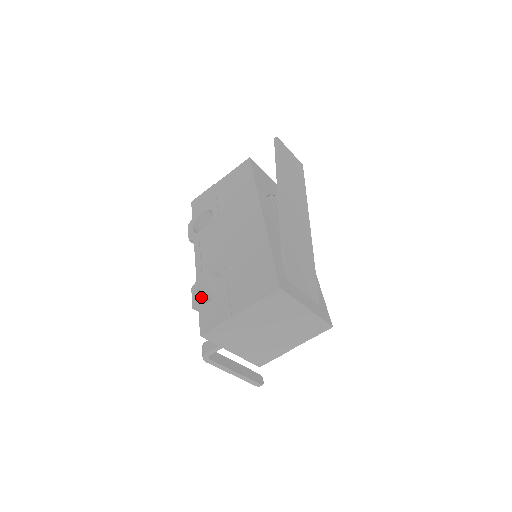
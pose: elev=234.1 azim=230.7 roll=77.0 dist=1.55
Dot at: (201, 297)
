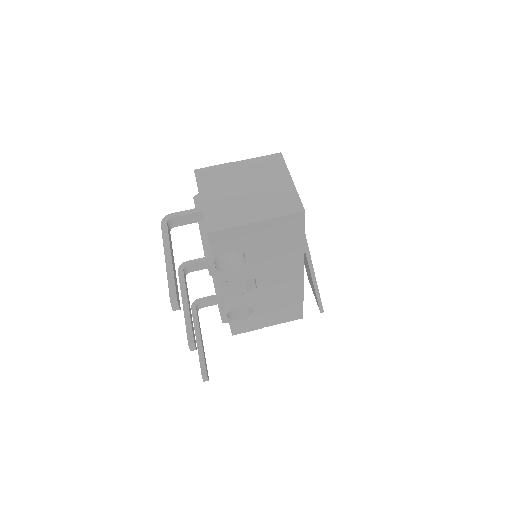
Dot at: occluded
